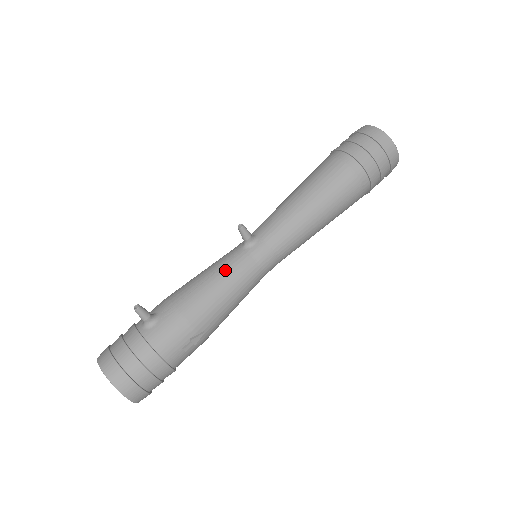
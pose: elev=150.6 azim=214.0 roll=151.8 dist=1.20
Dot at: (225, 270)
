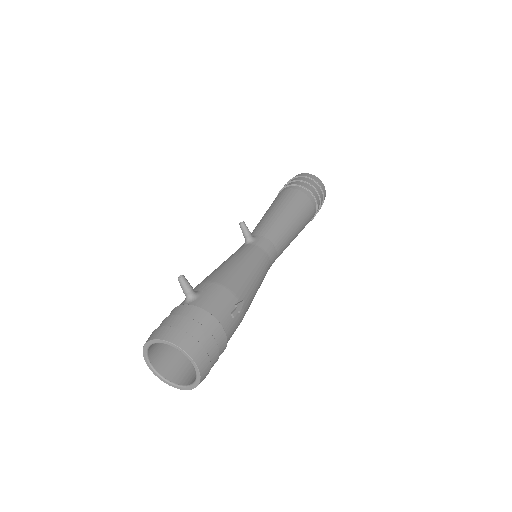
Dot at: (241, 255)
